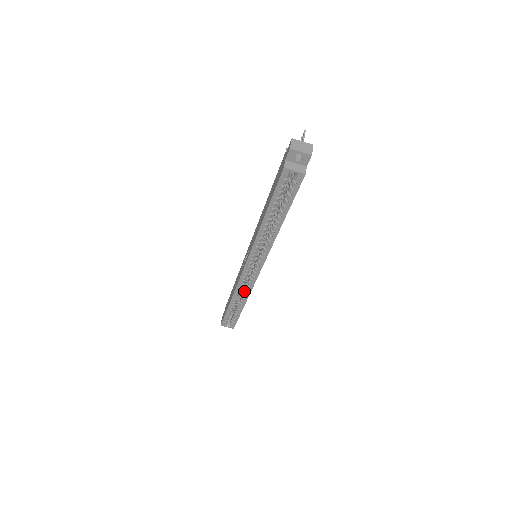
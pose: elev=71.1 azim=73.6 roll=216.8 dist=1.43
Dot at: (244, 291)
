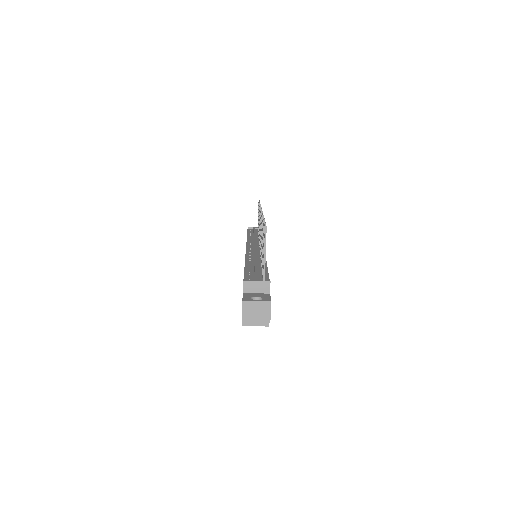
Dot at: occluded
